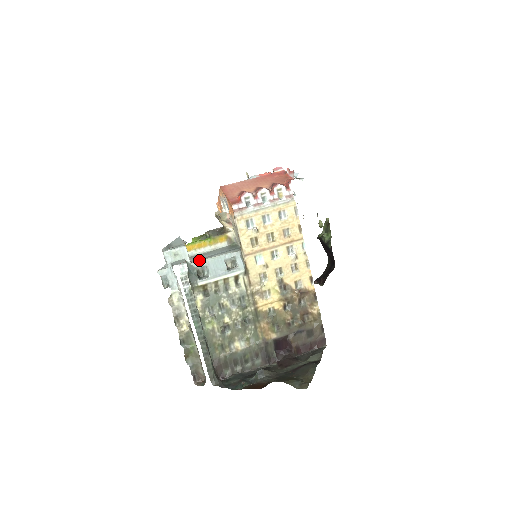
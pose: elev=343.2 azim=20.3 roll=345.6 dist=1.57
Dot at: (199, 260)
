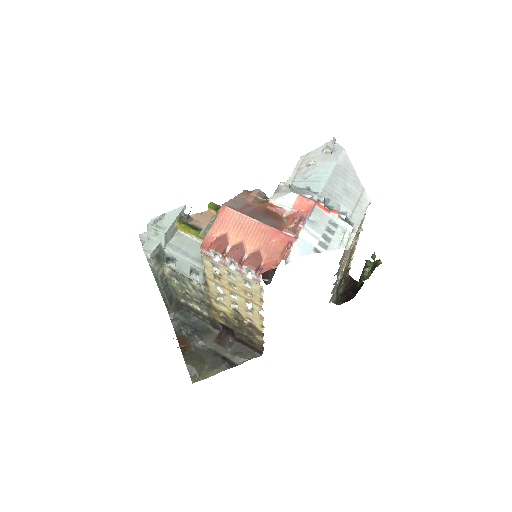
Dot at: (172, 251)
